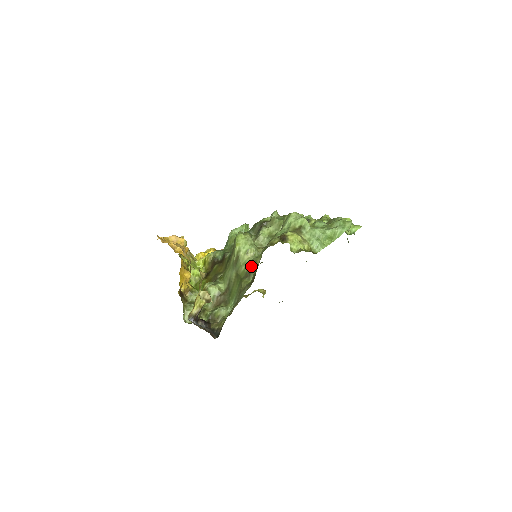
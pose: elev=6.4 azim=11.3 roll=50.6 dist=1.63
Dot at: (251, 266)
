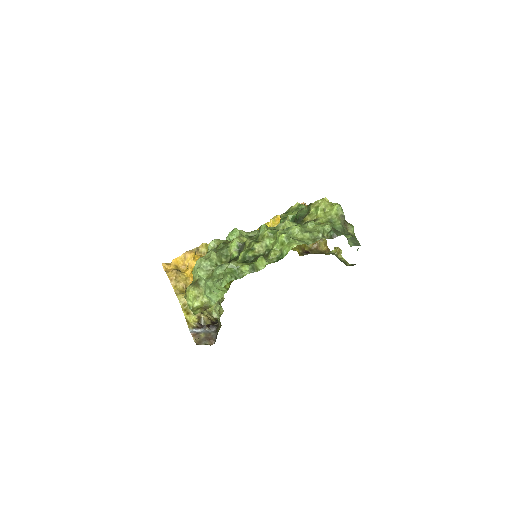
Dot at: occluded
